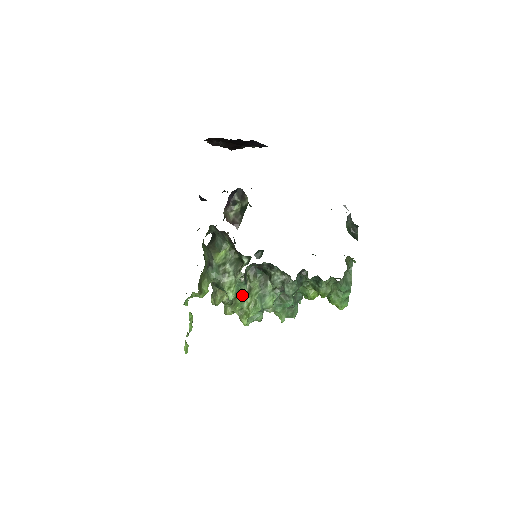
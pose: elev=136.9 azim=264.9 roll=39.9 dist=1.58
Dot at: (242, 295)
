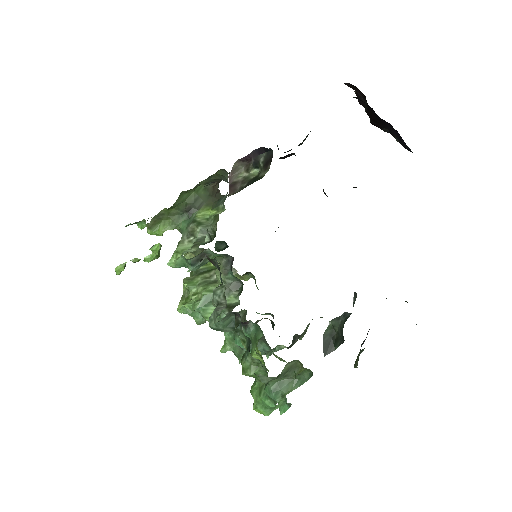
Dot at: (203, 278)
